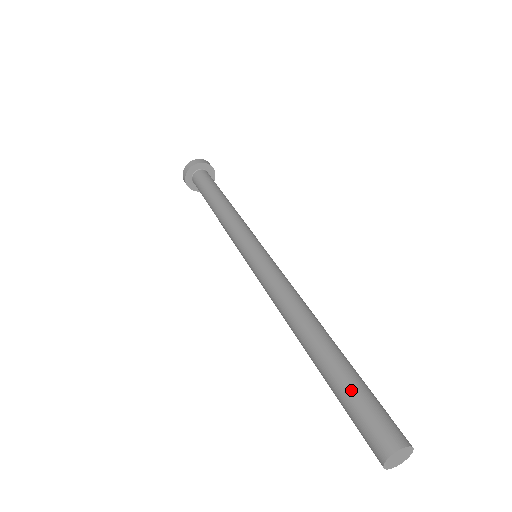
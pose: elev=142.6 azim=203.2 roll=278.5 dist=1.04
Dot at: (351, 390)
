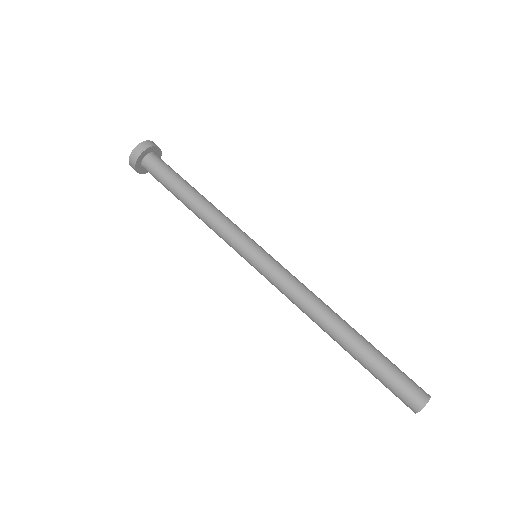
Dot at: (386, 368)
